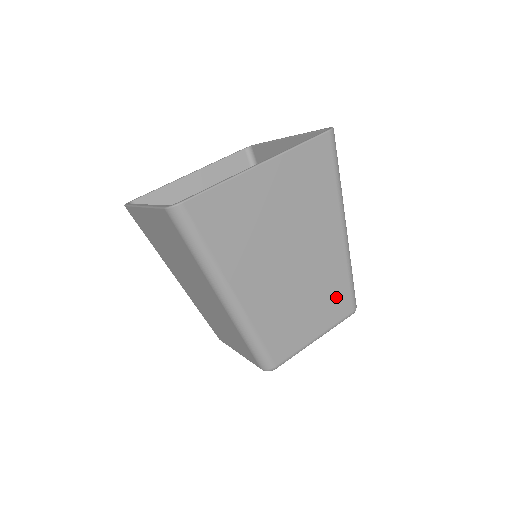
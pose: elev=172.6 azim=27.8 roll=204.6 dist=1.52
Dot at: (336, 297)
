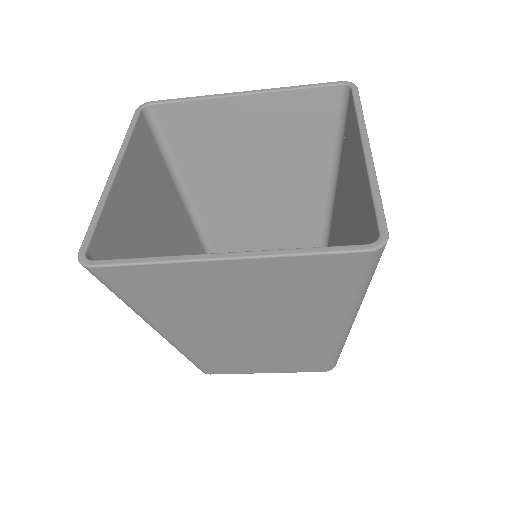
Dot at: occluded
